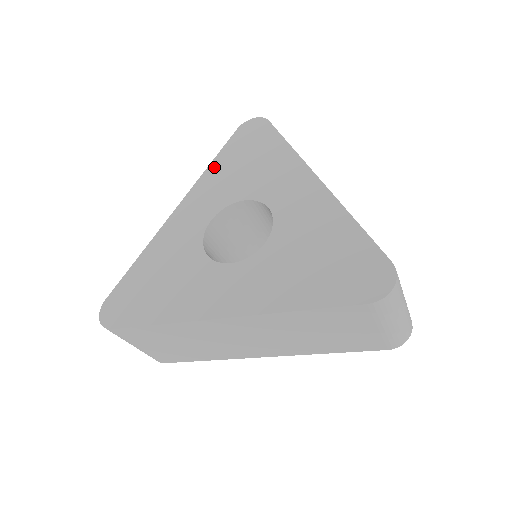
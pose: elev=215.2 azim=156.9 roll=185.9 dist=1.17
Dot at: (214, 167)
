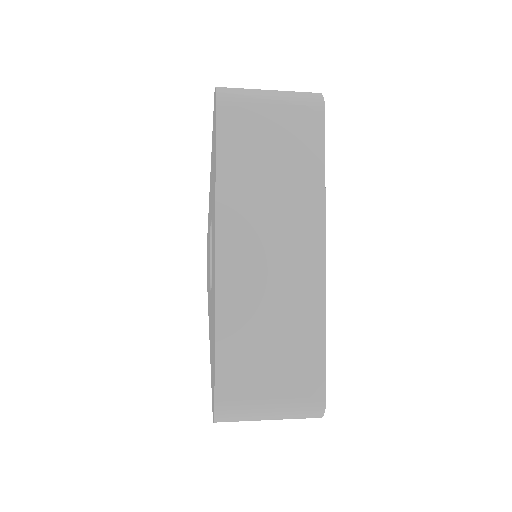
Dot at: occluded
